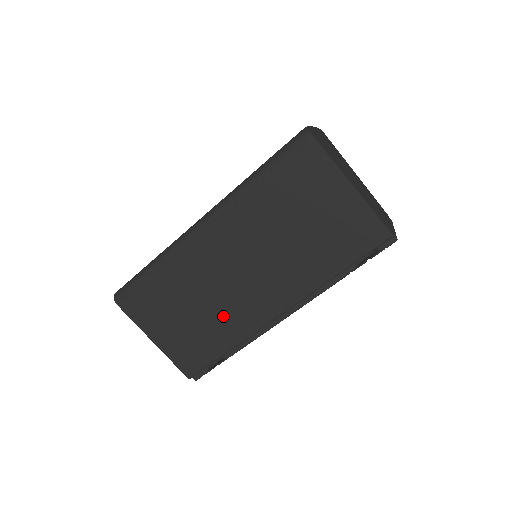
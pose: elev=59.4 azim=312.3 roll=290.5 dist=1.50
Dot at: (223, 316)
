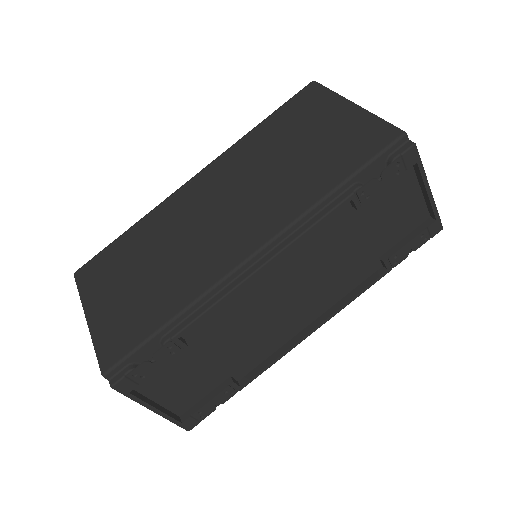
Dot at: (181, 269)
